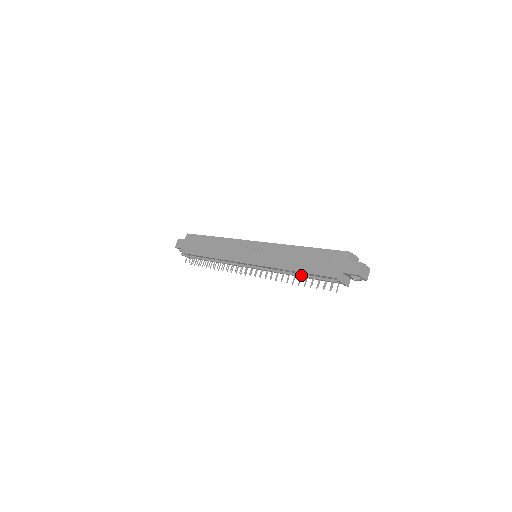
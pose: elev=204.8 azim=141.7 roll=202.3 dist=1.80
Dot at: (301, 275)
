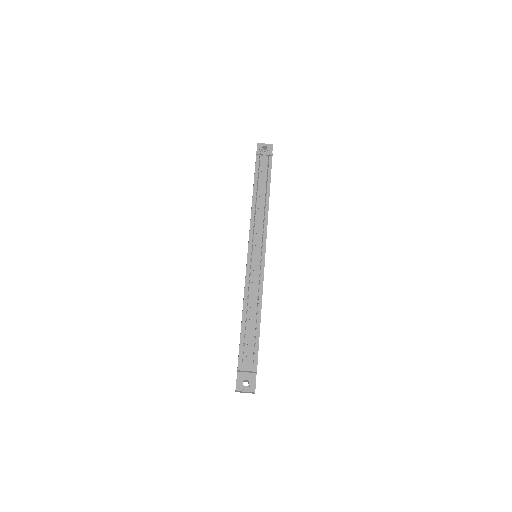
Dot at: (256, 188)
